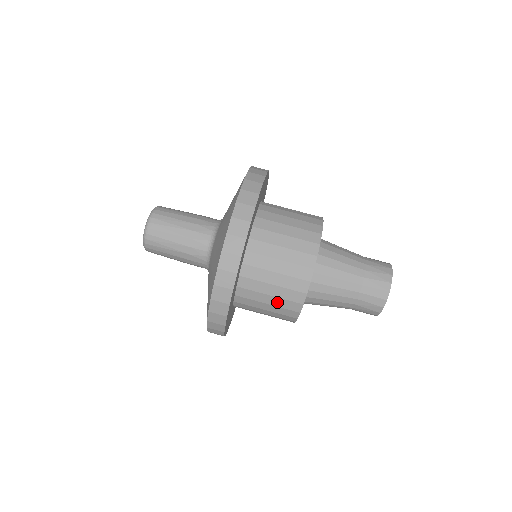
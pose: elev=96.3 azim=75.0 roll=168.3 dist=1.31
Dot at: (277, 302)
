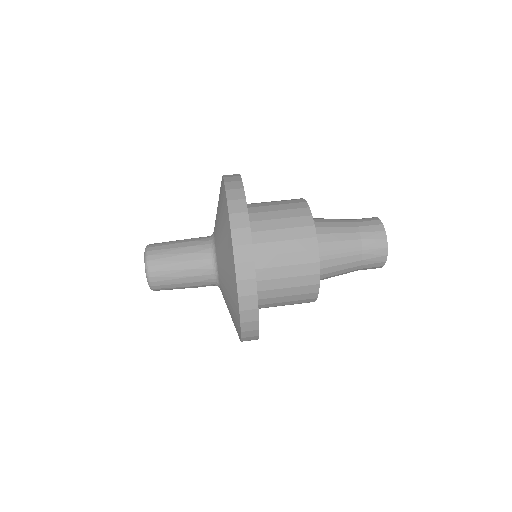
Dot at: (291, 234)
